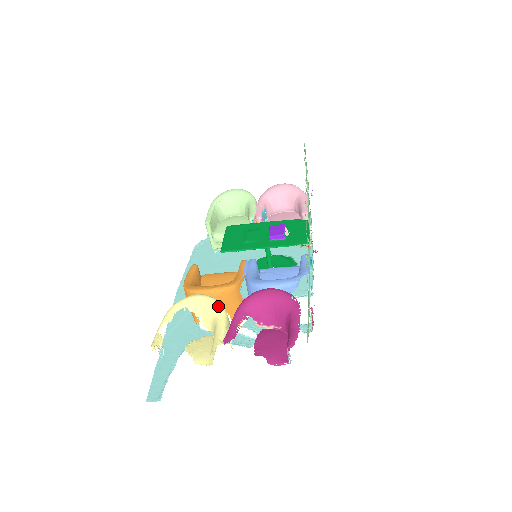
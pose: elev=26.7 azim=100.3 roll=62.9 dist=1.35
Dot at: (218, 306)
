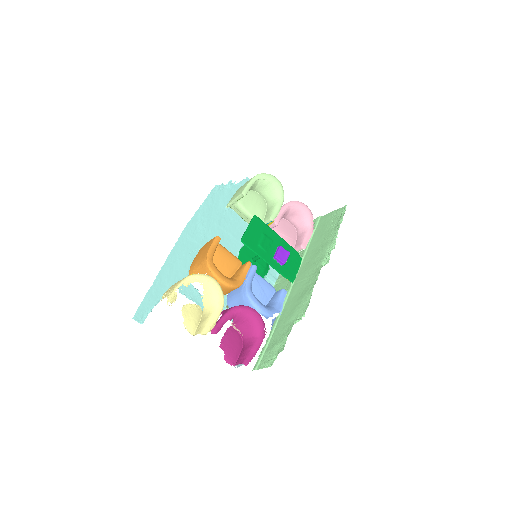
Dot at: (222, 300)
